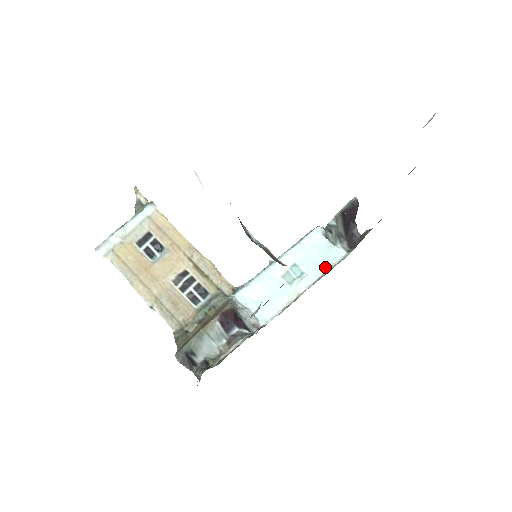
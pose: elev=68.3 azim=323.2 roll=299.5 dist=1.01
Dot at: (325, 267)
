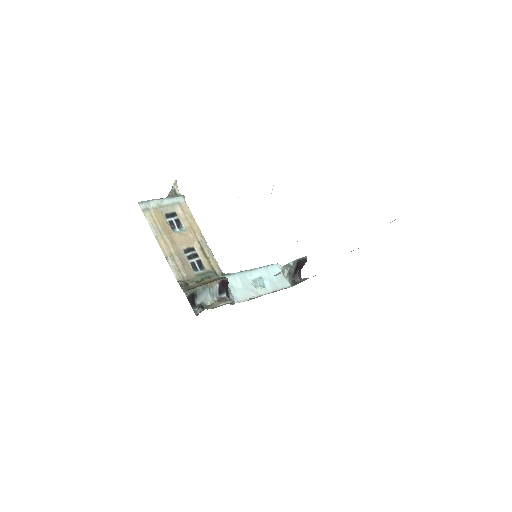
Dot at: (278, 287)
